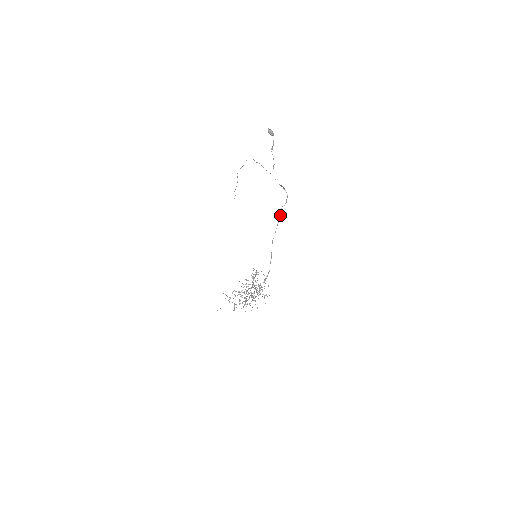
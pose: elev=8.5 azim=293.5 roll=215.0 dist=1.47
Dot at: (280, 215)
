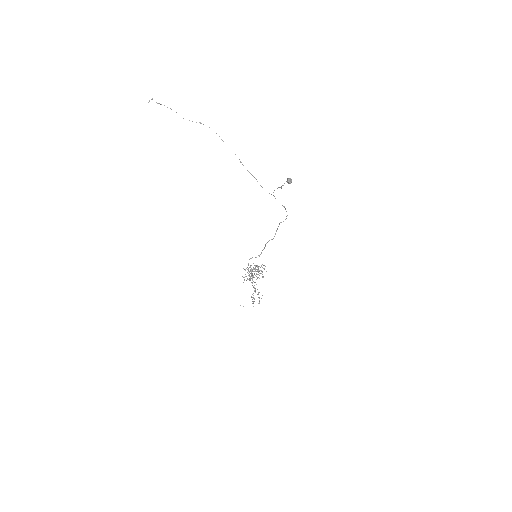
Dot at: occluded
